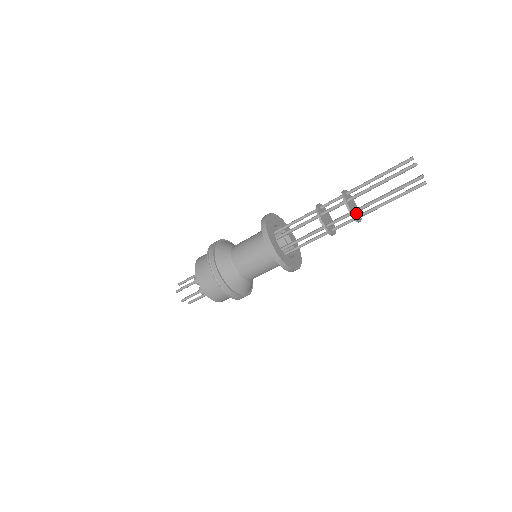
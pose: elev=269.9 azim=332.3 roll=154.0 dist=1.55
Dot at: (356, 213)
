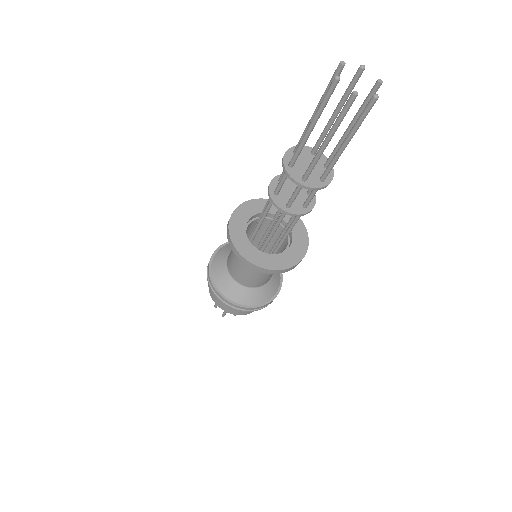
Dot at: (315, 176)
